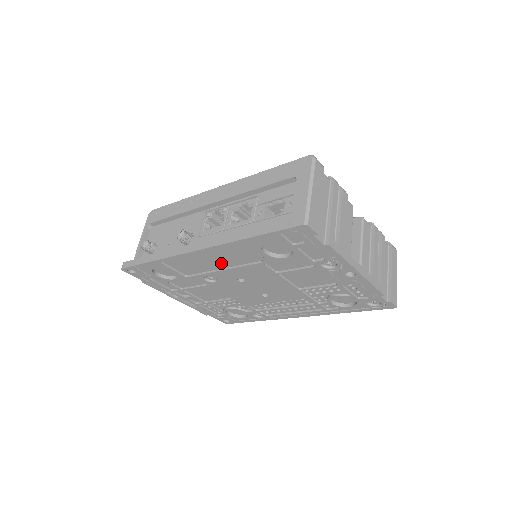
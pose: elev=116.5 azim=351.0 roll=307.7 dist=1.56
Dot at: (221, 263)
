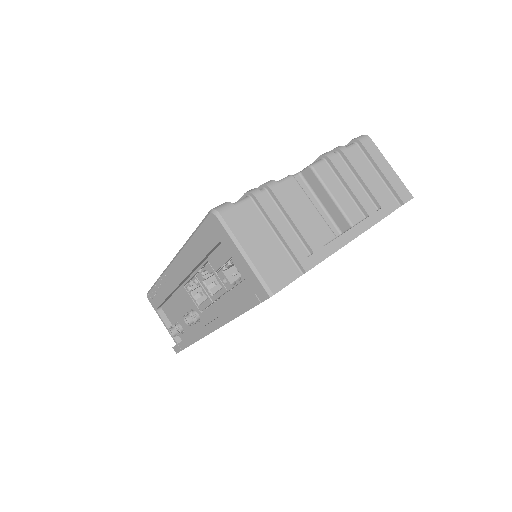
Dot at: occluded
